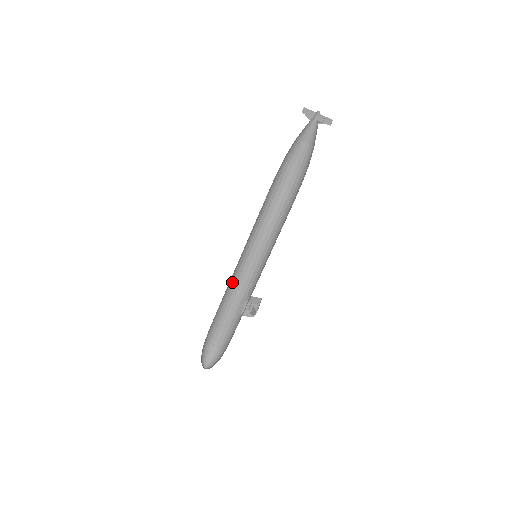
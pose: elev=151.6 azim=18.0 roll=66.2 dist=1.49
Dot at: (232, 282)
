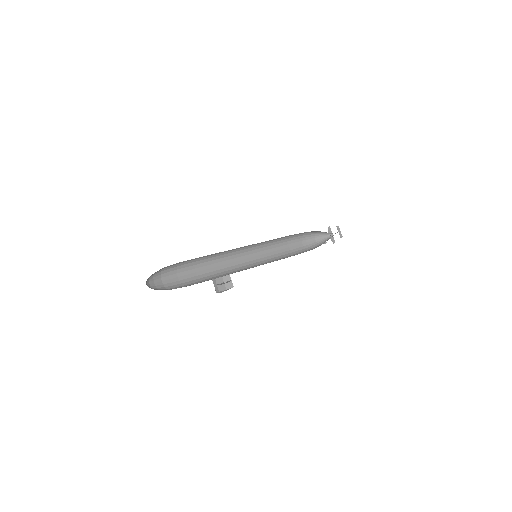
Dot at: (222, 260)
